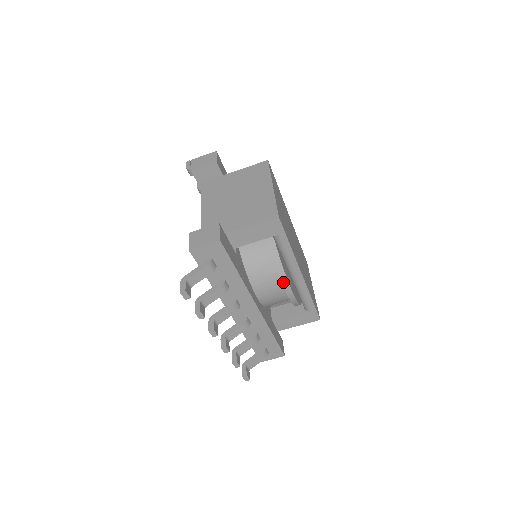
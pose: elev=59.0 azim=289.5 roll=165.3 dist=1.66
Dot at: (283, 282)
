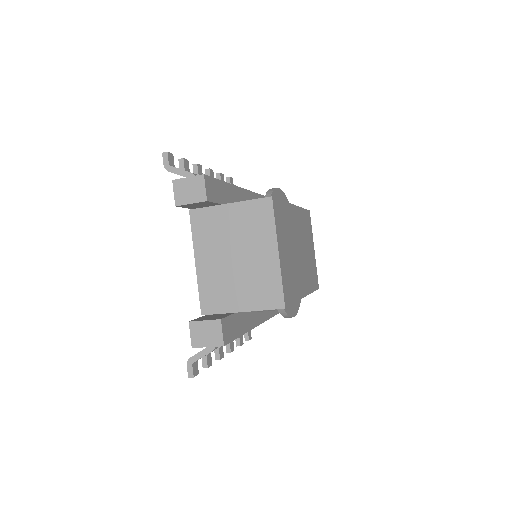
Dot at: (286, 317)
